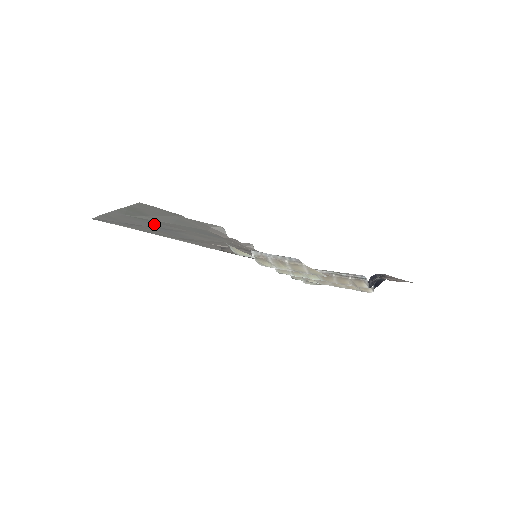
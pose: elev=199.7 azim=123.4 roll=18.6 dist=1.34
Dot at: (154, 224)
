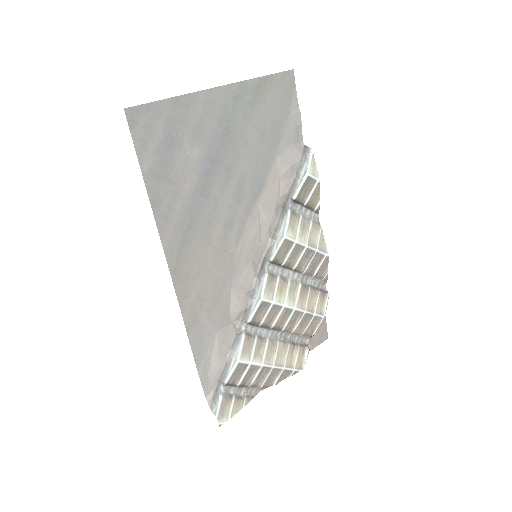
Dot at: (225, 139)
